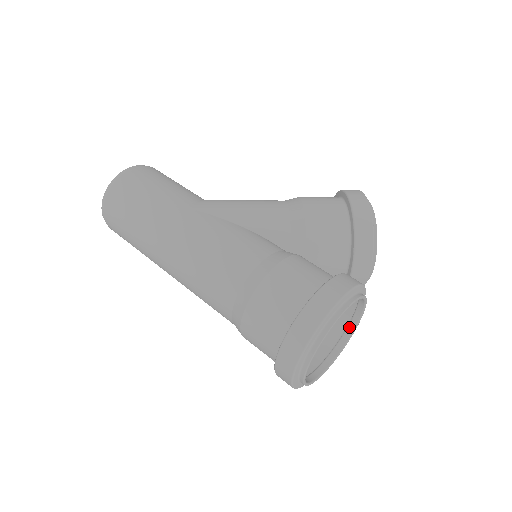
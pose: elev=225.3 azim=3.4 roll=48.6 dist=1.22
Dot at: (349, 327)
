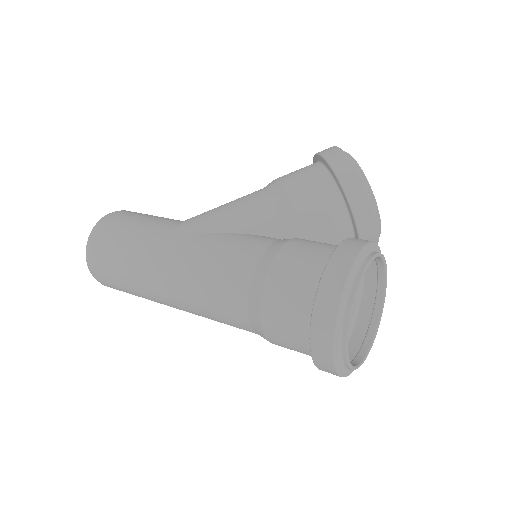
Dot at: (378, 290)
